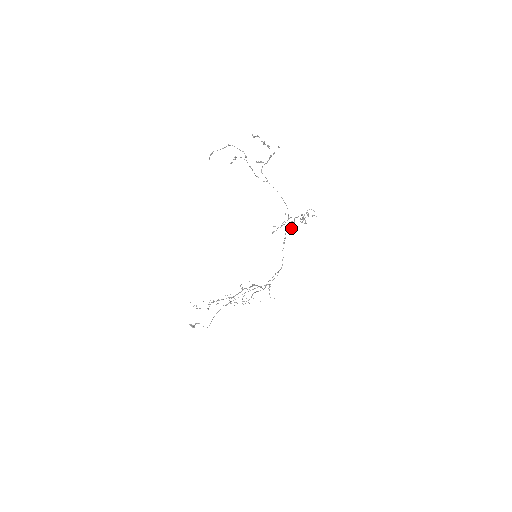
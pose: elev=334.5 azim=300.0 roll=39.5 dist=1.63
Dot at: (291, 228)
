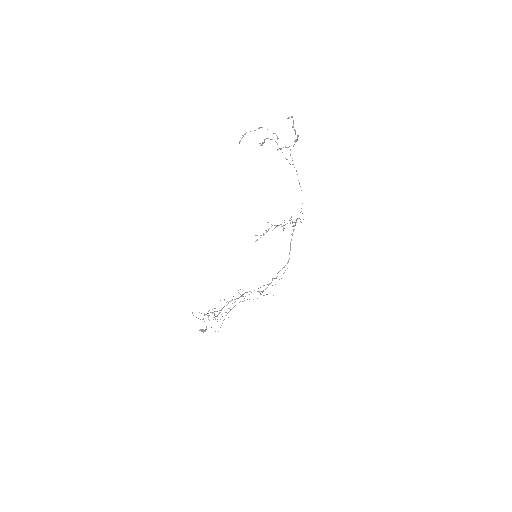
Dot at: (300, 219)
